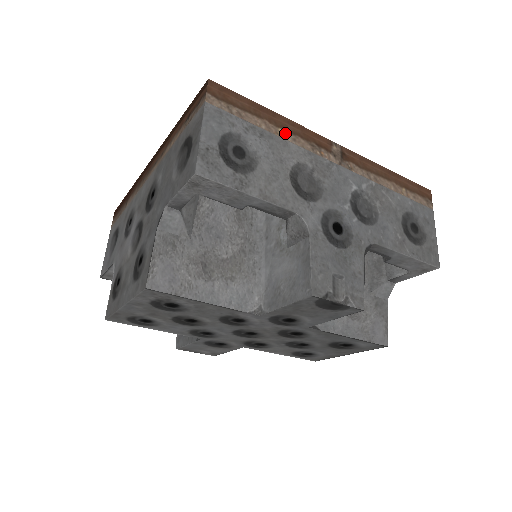
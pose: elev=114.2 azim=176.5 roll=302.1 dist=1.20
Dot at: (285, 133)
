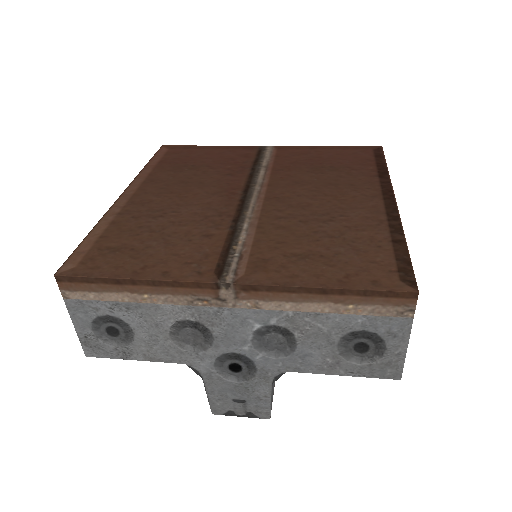
Dot at: (153, 297)
